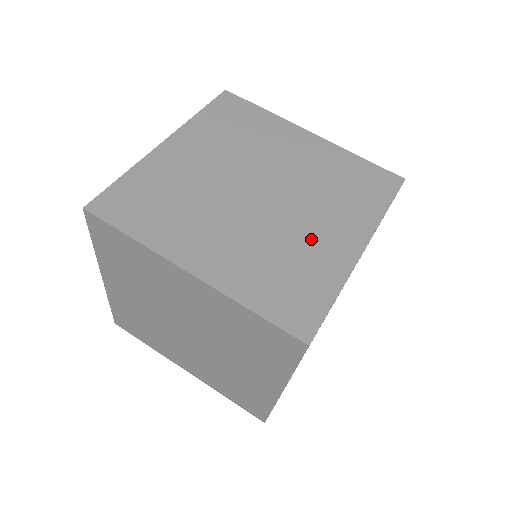
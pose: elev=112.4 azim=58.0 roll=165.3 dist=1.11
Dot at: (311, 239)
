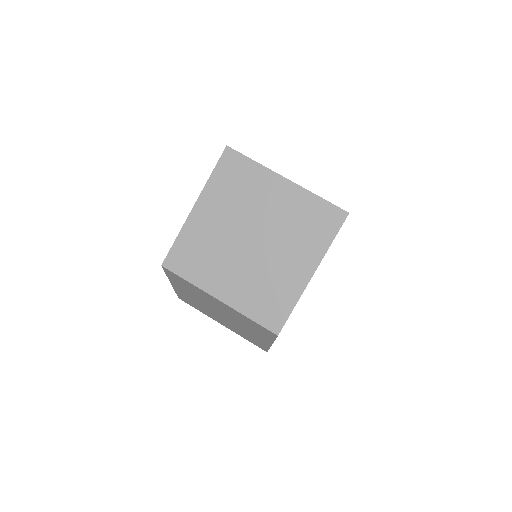
Dot at: occluded
